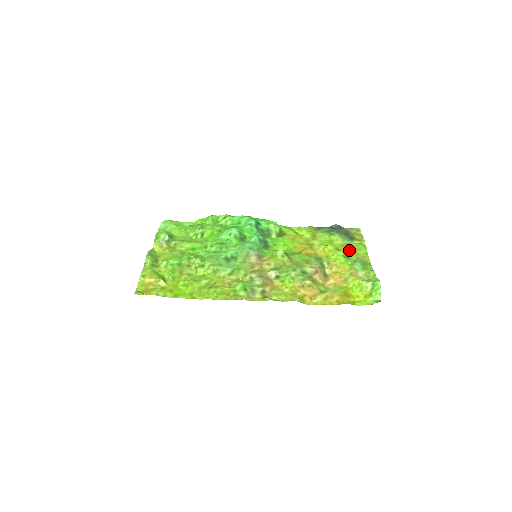
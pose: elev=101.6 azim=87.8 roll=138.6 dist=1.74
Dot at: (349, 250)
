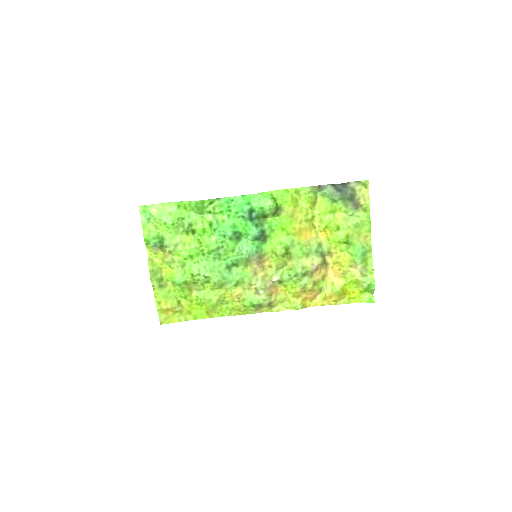
Dot at: (351, 229)
